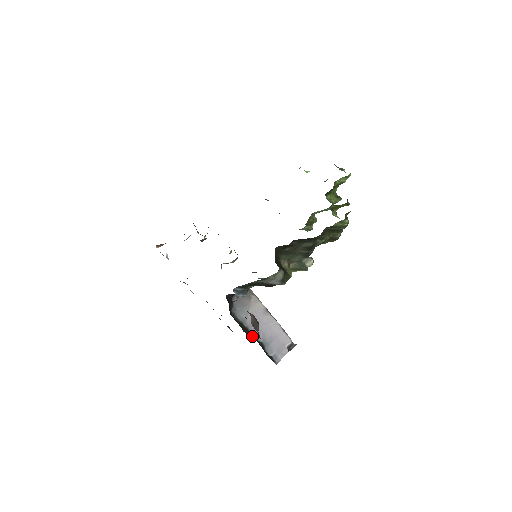
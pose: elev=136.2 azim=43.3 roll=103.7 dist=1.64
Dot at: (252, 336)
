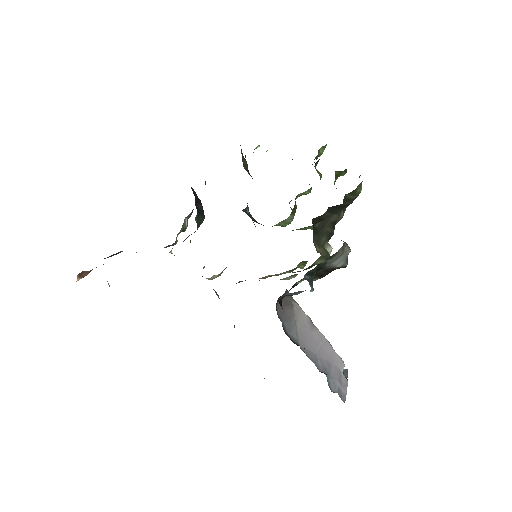
Dot at: occluded
